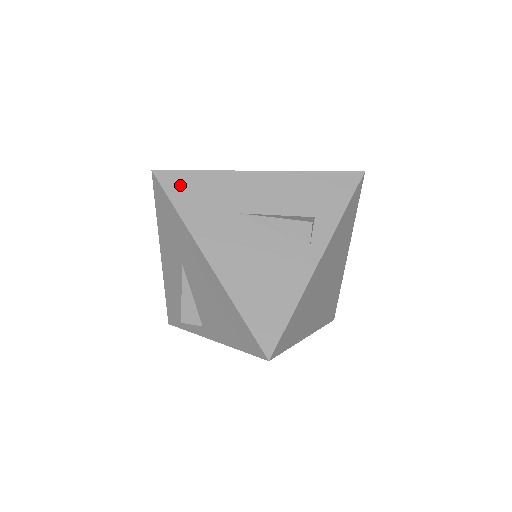
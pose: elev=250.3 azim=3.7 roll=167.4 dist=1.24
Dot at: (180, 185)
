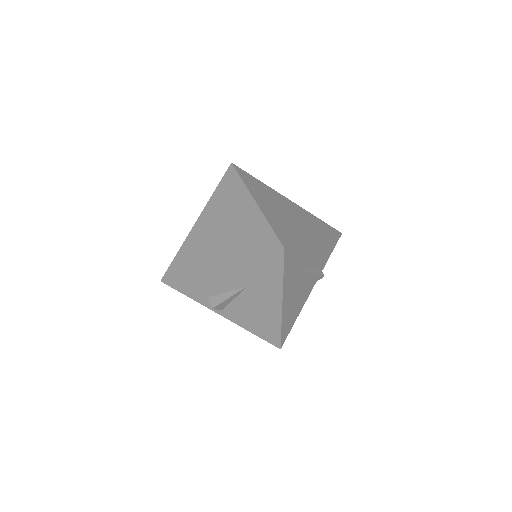
Dot at: (291, 257)
